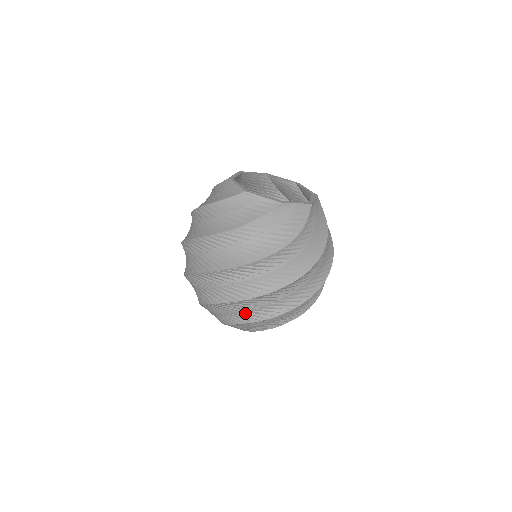
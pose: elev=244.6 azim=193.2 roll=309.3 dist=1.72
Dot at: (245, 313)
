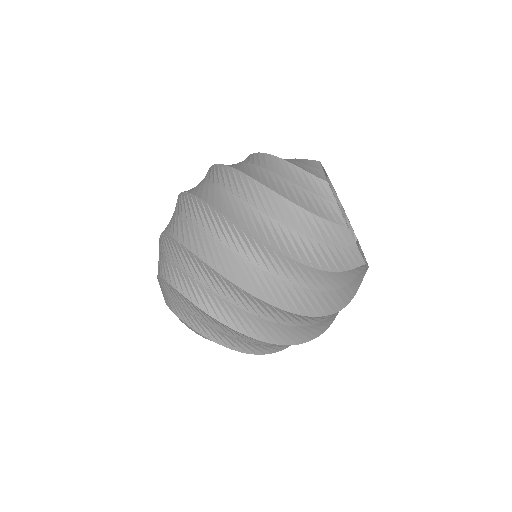
Dot at: (233, 339)
